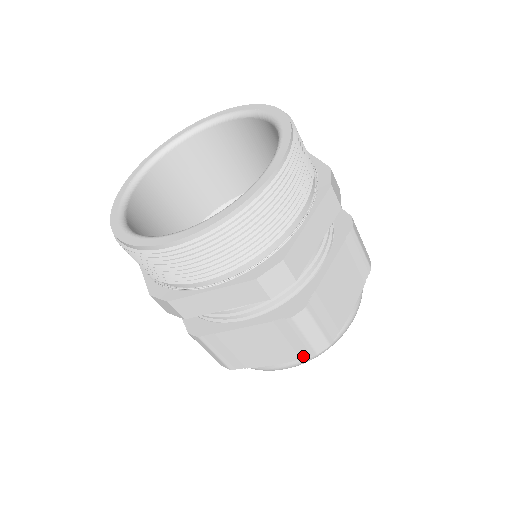
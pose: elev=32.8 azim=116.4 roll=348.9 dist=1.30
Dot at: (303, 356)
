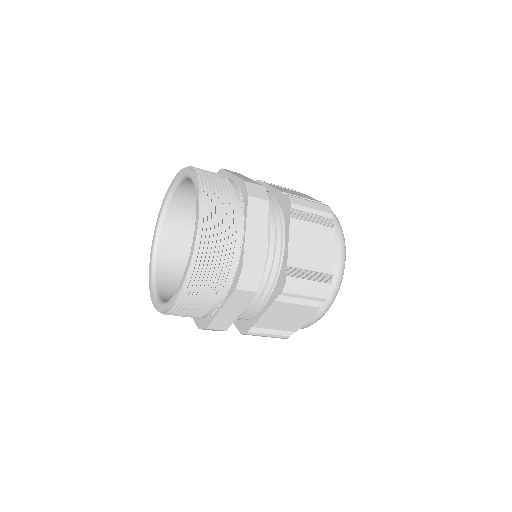
Dot at: occluded
